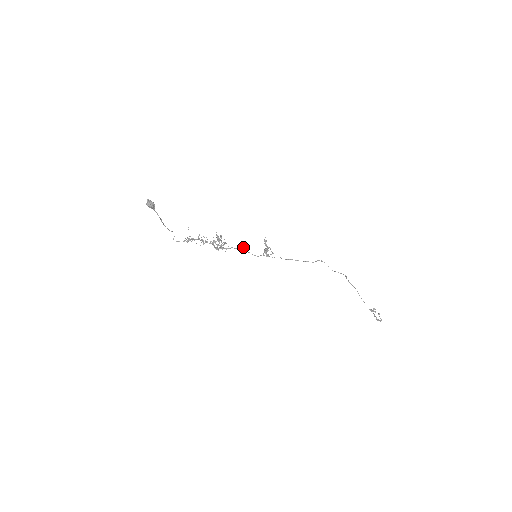
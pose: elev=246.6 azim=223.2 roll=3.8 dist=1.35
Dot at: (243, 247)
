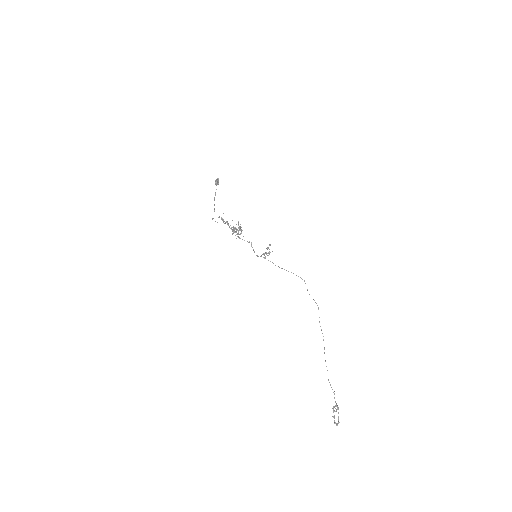
Dot at: (251, 242)
